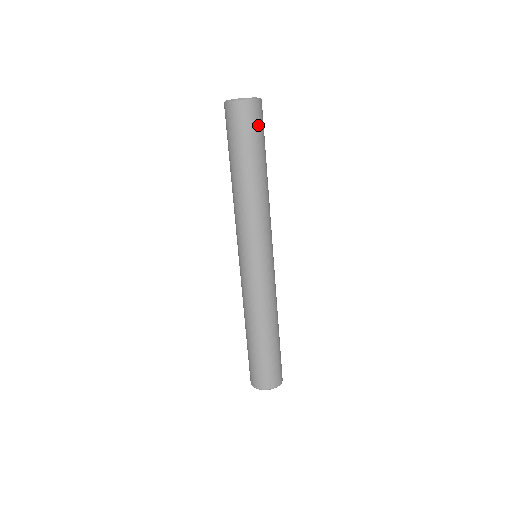
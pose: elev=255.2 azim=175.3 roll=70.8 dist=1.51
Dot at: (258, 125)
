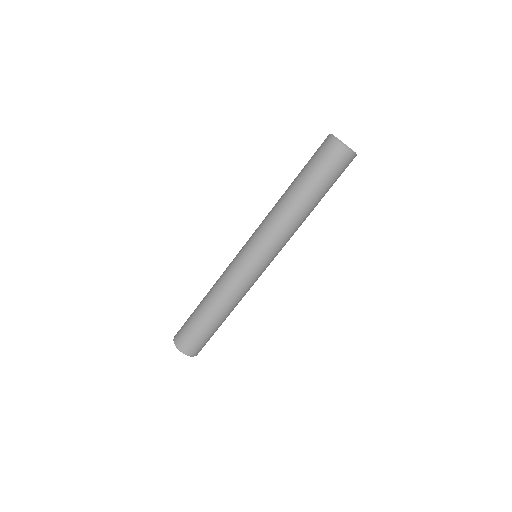
Dot at: occluded
